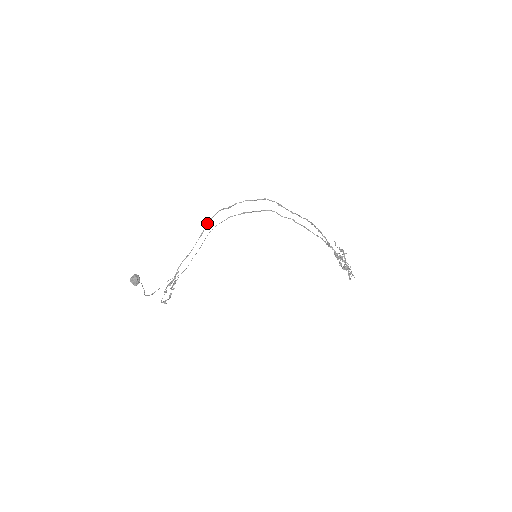
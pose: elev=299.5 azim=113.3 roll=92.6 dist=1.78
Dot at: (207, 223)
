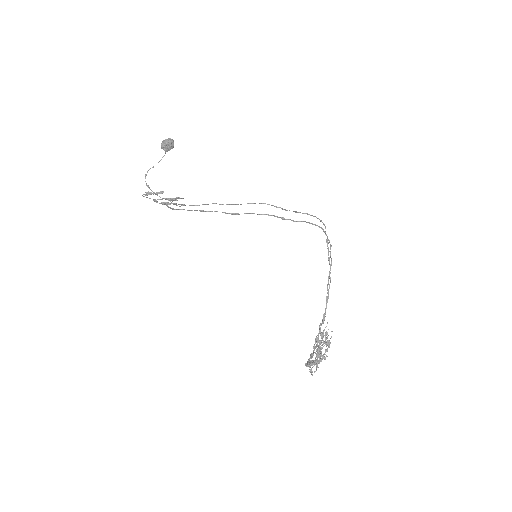
Dot at: (250, 213)
